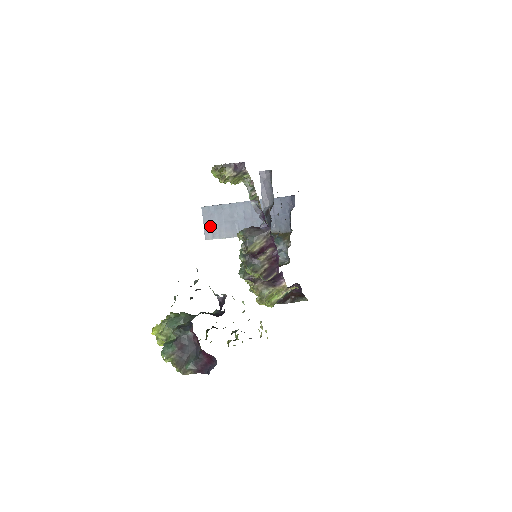
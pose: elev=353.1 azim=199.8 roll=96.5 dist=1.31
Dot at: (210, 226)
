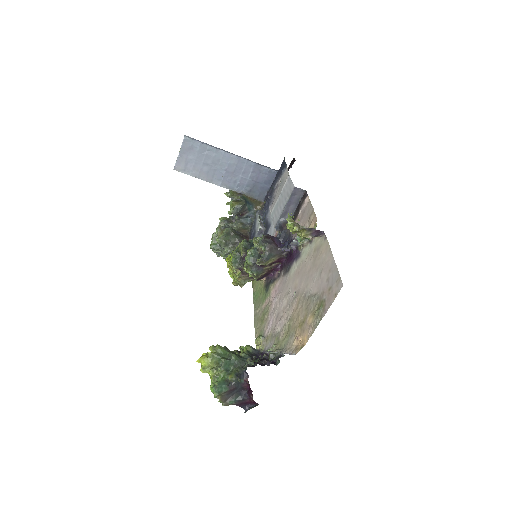
Dot at: (186, 159)
